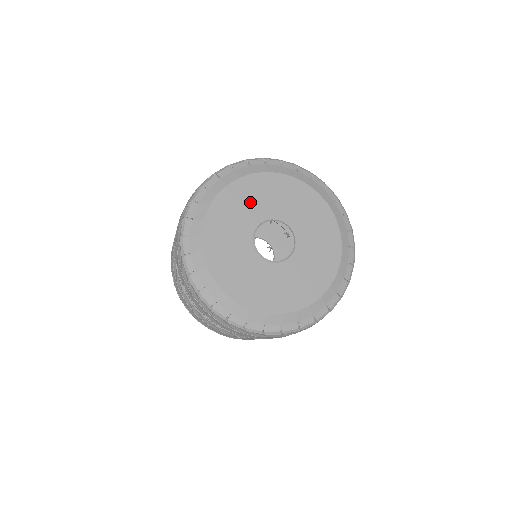
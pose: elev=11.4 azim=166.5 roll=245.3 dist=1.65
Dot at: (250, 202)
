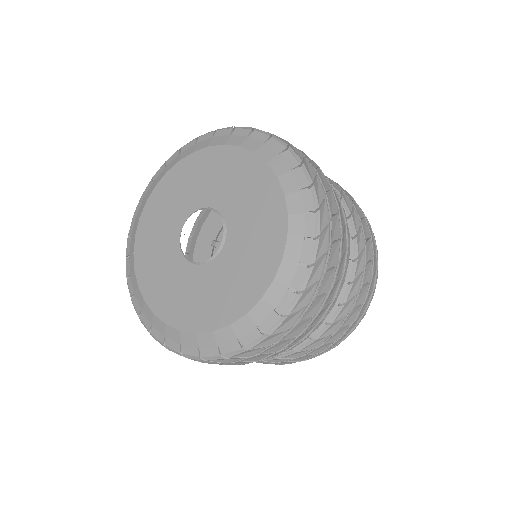
Dot at: (223, 179)
